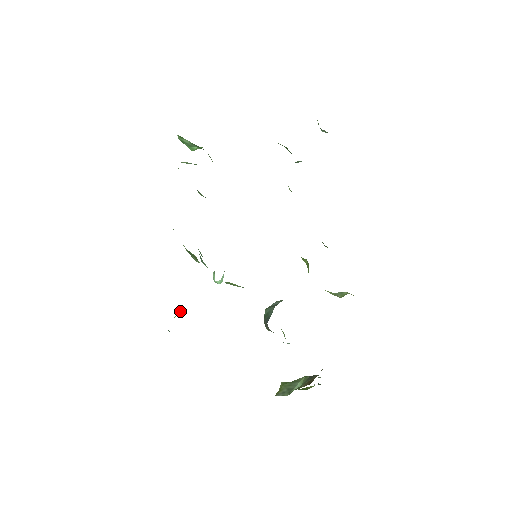
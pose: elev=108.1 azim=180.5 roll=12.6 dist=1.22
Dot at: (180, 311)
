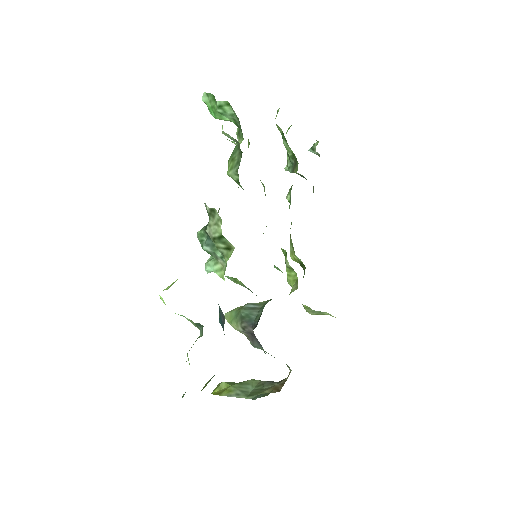
Dot at: occluded
